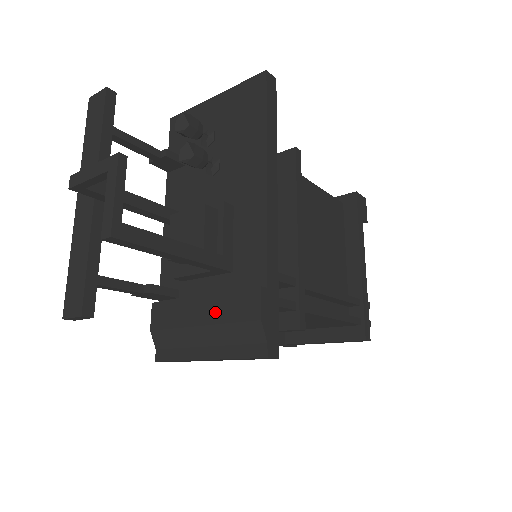
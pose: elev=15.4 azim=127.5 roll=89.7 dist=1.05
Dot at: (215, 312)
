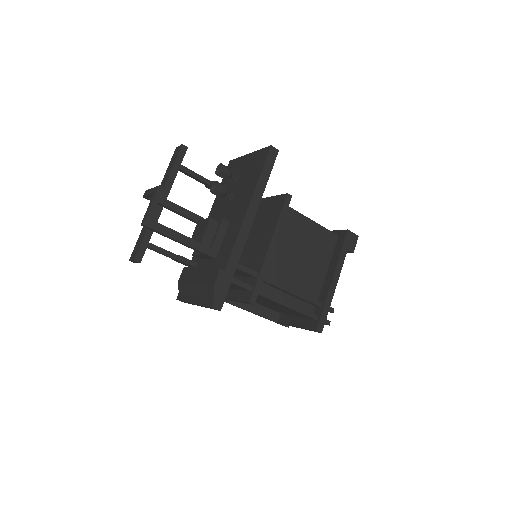
Dot at: (201, 278)
